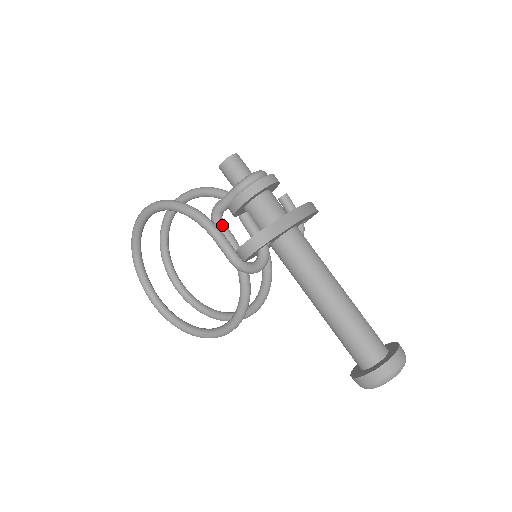
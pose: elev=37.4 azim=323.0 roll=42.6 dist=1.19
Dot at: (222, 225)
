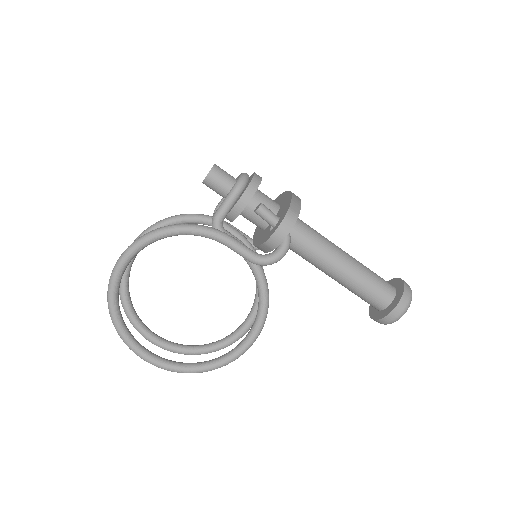
Dot at: (227, 232)
